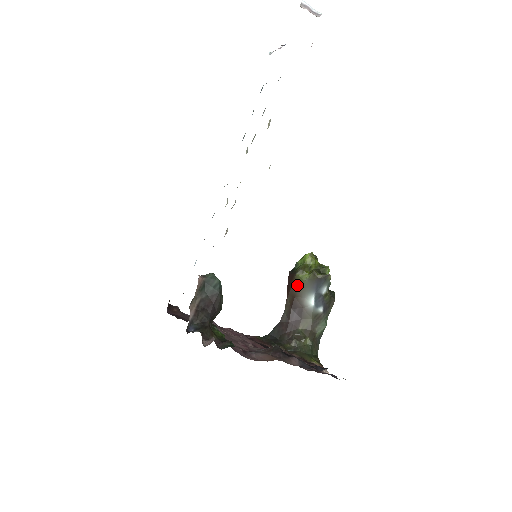
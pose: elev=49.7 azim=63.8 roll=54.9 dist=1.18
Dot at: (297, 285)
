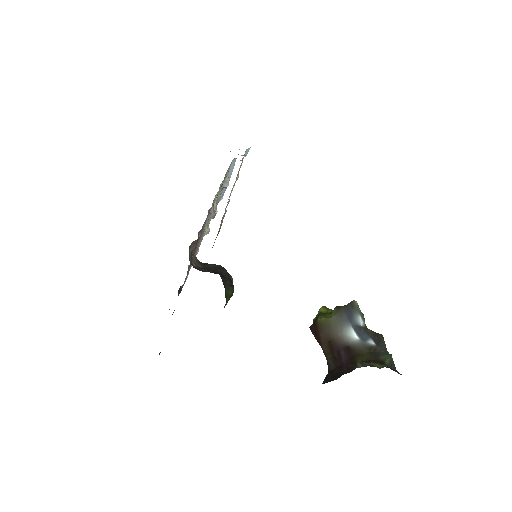
Dot at: (325, 328)
